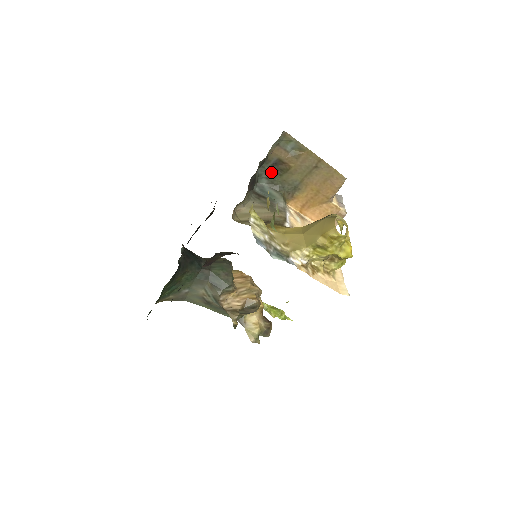
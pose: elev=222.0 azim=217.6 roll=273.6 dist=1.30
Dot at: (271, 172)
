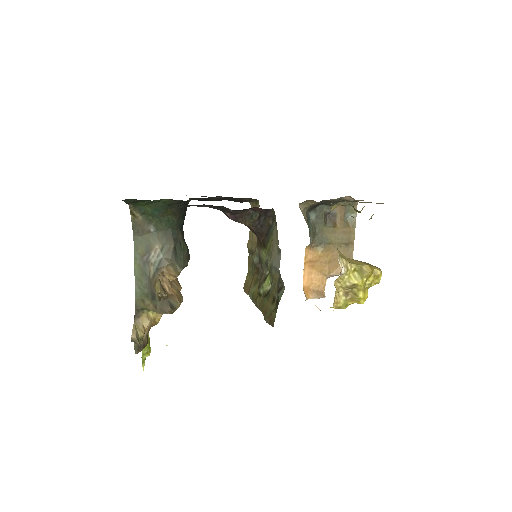
Dot at: (323, 216)
